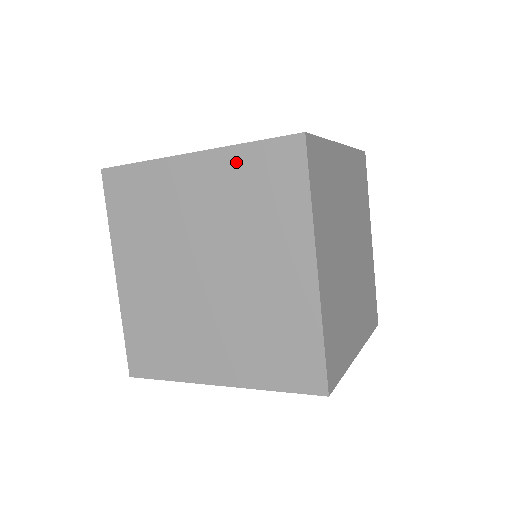
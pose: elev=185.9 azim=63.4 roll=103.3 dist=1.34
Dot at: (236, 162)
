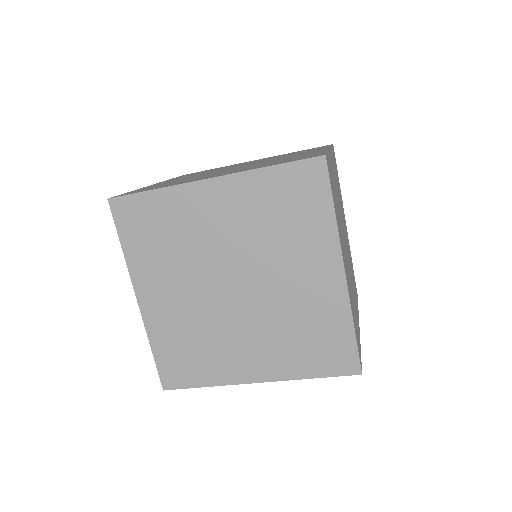
Dot at: (259, 185)
